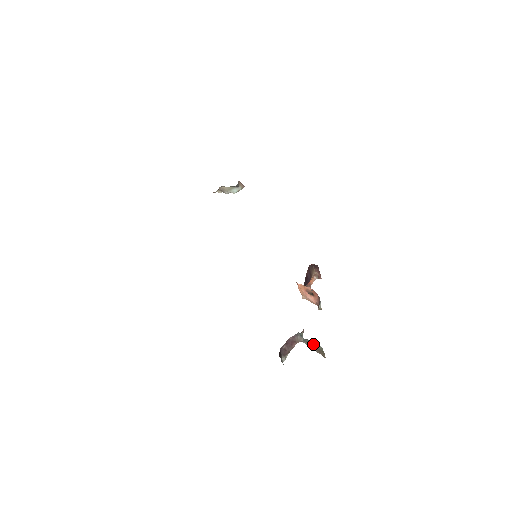
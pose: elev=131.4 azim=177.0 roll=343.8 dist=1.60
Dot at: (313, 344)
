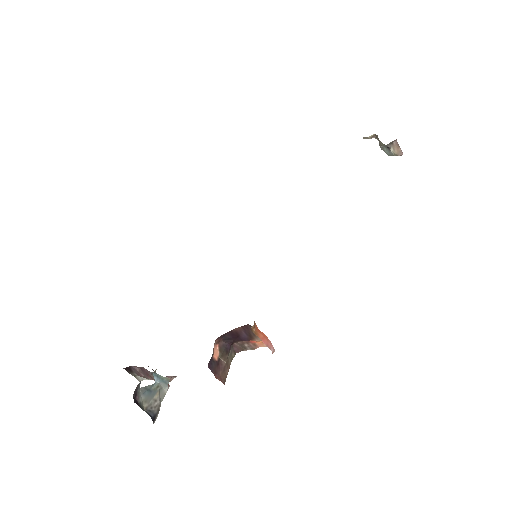
Dot at: (146, 398)
